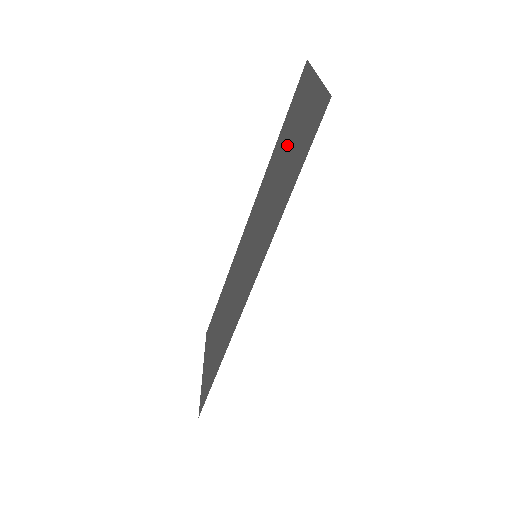
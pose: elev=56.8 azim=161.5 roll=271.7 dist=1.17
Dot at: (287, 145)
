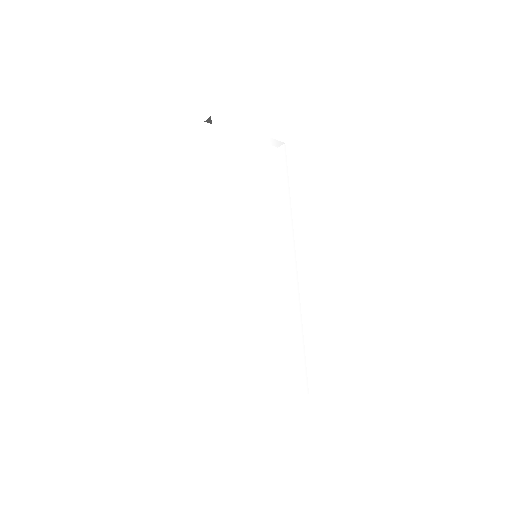
Dot at: occluded
